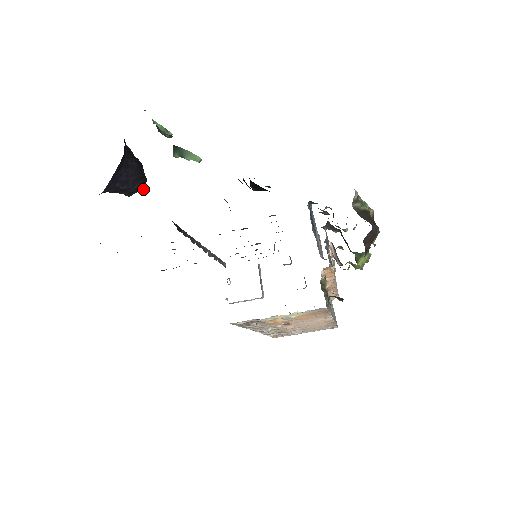
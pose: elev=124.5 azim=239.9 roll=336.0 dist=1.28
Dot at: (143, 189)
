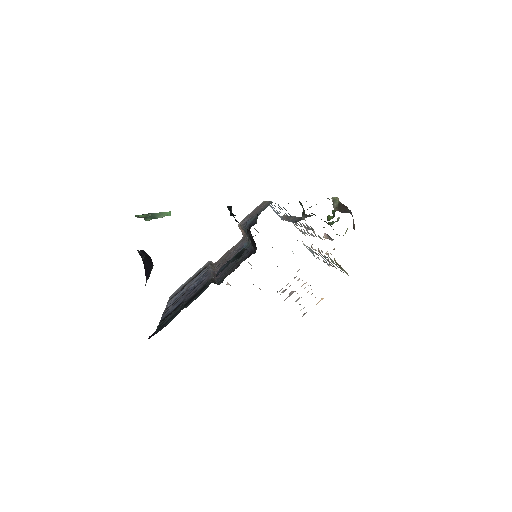
Dot at: occluded
